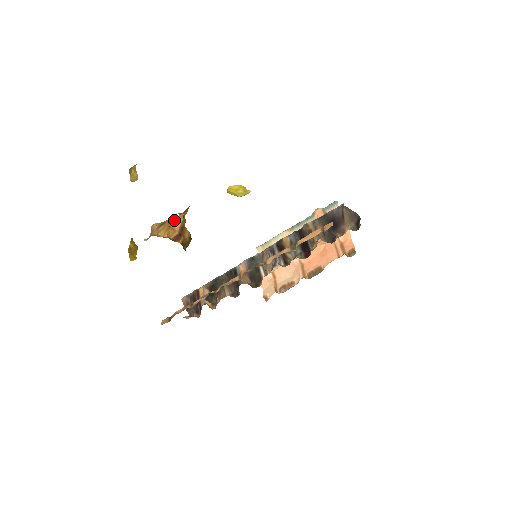
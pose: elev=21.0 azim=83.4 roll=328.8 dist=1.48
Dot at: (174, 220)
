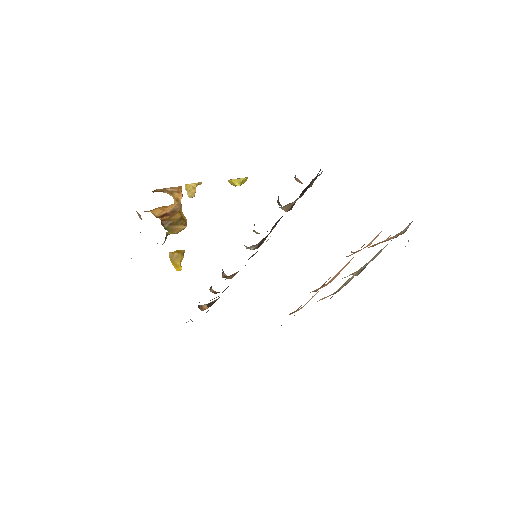
Dot at: (171, 204)
